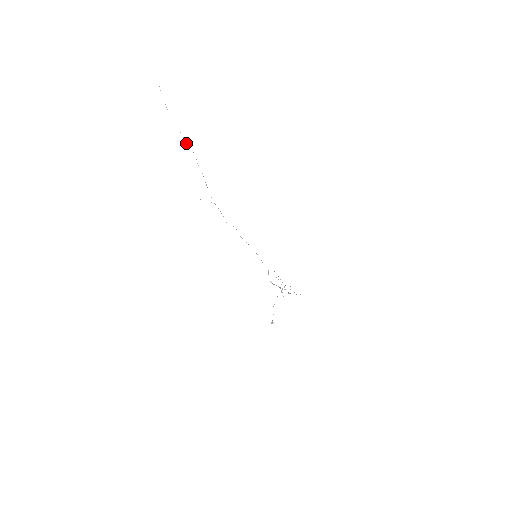
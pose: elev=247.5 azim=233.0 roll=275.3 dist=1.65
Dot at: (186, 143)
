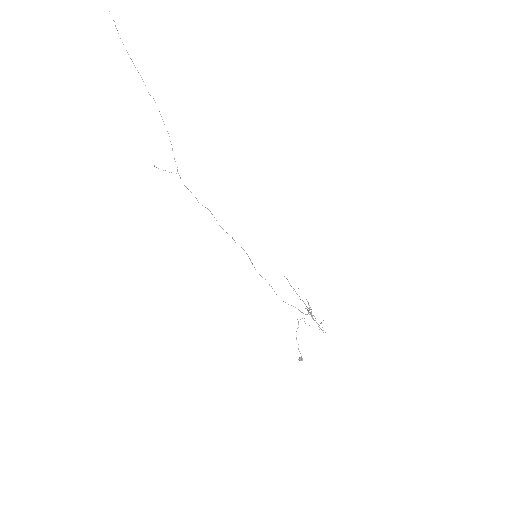
Dot at: occluded
